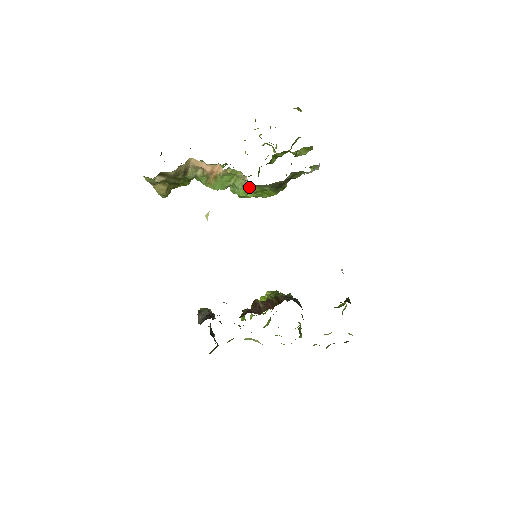
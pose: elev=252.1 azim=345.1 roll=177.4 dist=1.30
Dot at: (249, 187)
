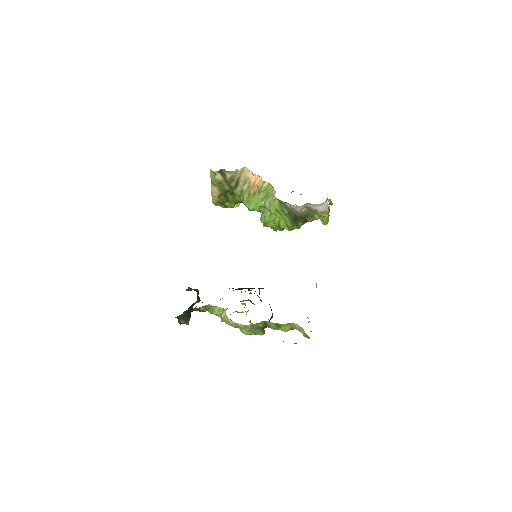
Dot at: (274, 204)
